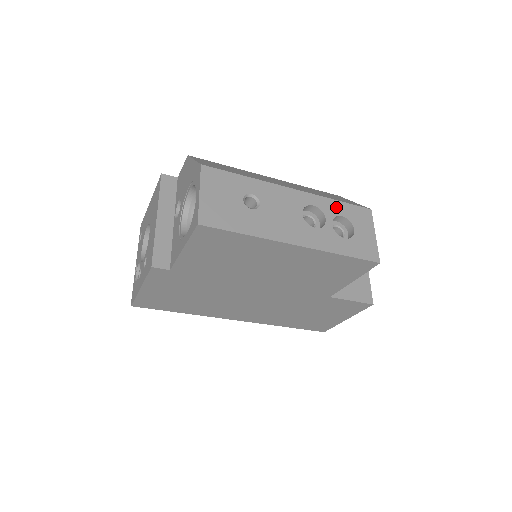
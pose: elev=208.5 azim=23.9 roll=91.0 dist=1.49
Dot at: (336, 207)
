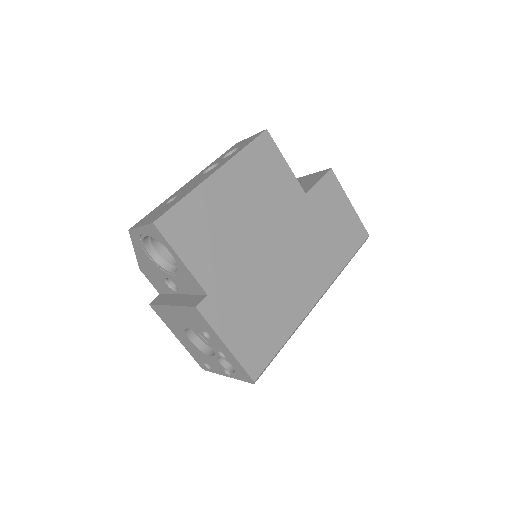
Dot at: (217, 160)
